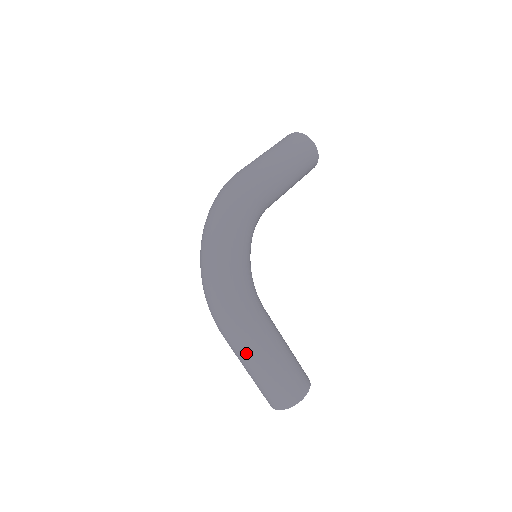
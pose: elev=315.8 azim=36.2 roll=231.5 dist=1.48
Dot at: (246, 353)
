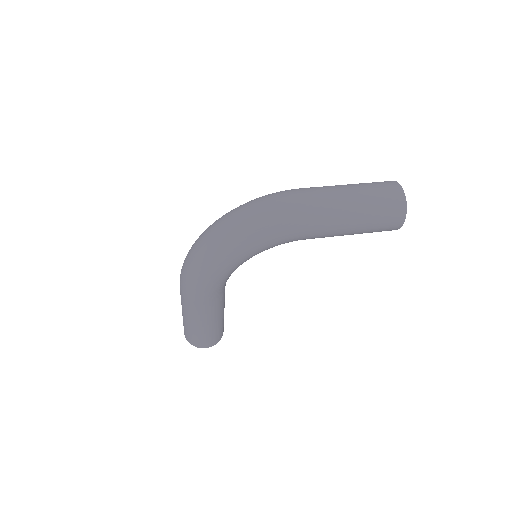
Dot at: (184, 306)
